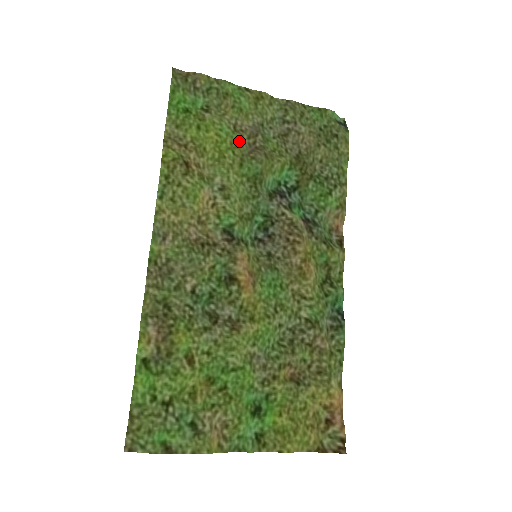
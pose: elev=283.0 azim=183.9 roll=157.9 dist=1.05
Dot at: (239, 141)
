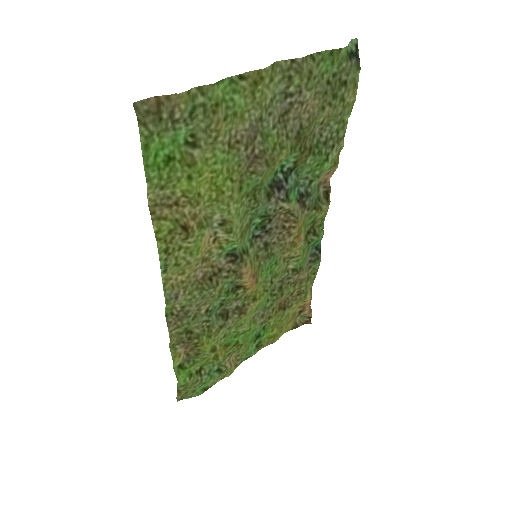
Dot at: (236, 161)
